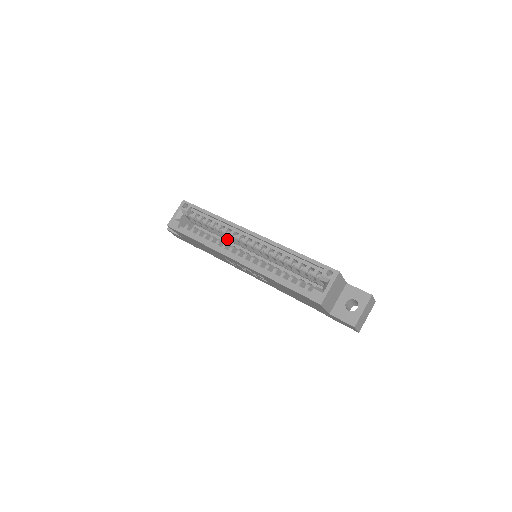
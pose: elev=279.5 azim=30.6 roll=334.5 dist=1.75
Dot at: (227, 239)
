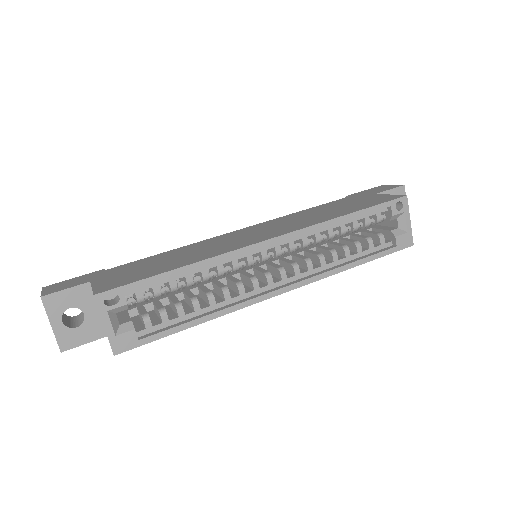
Dot at: occluded
